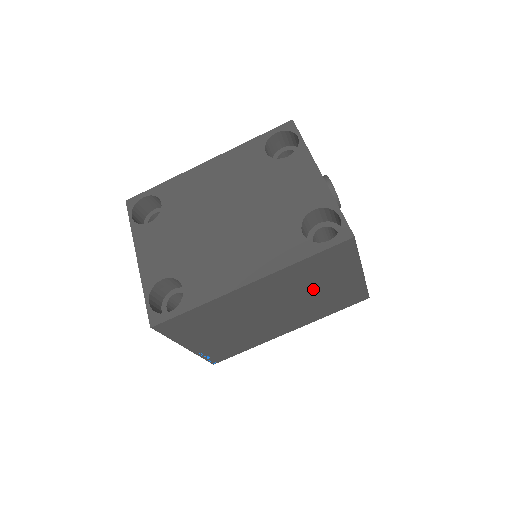
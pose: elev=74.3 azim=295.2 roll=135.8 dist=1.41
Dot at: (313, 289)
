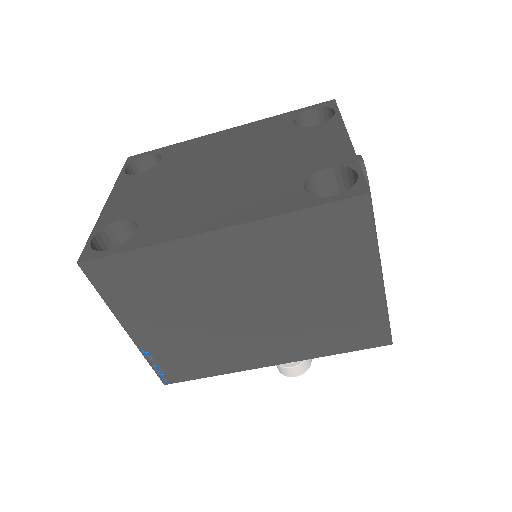
Dot at: (308, 285)
